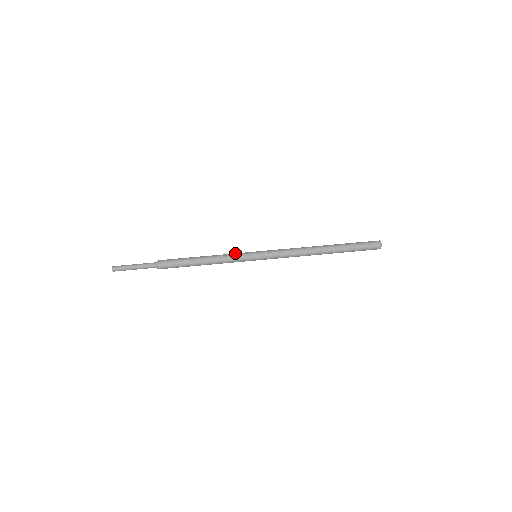
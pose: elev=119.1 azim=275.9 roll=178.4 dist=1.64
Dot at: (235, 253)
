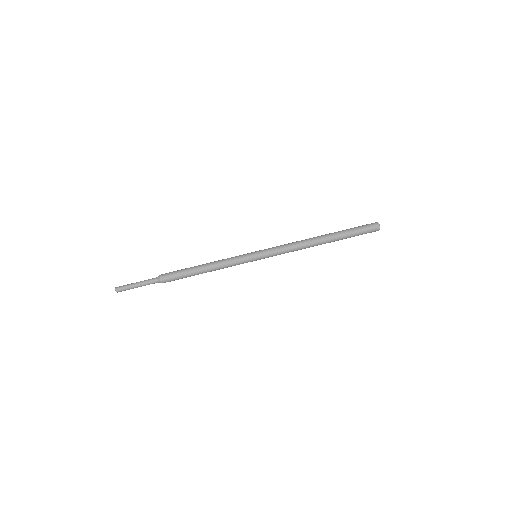
Dot at: (235, 258)
